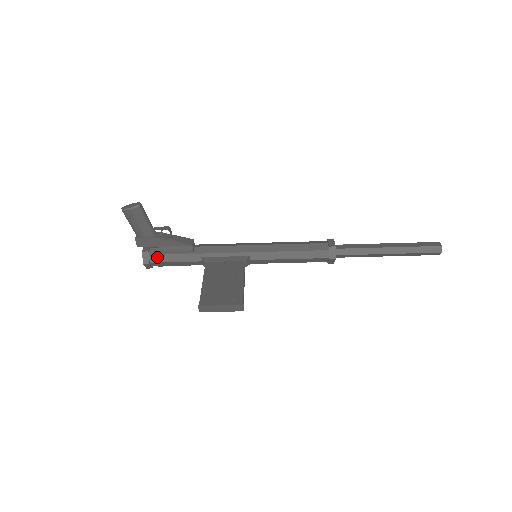
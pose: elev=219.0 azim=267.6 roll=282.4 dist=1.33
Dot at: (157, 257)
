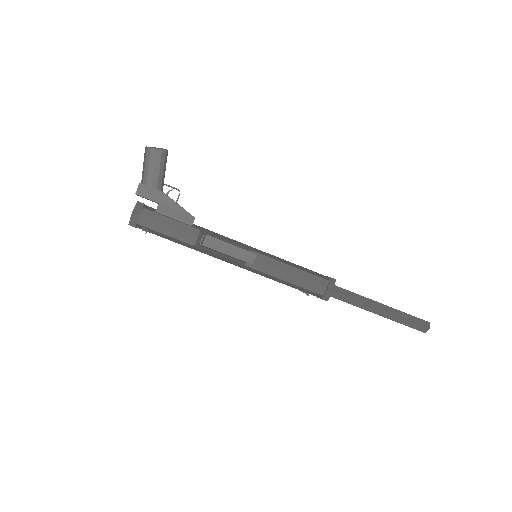
Dot at: (151, 213)
